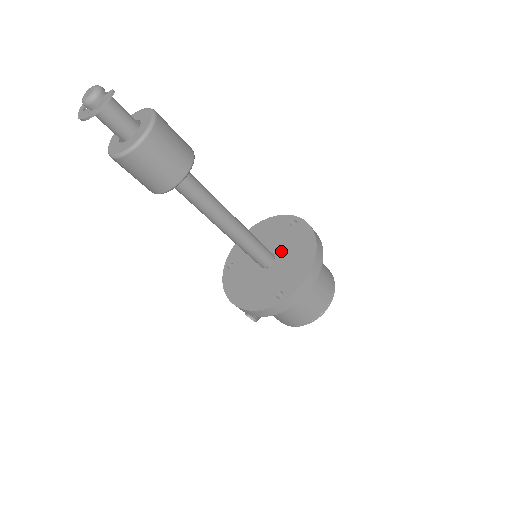
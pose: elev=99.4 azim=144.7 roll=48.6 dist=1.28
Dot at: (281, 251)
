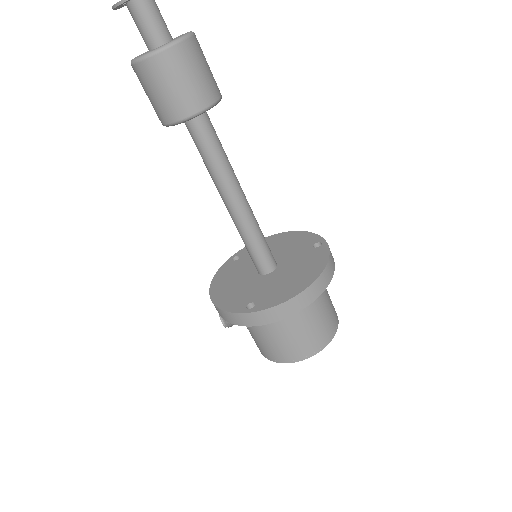
Dot at: (286, 265)
